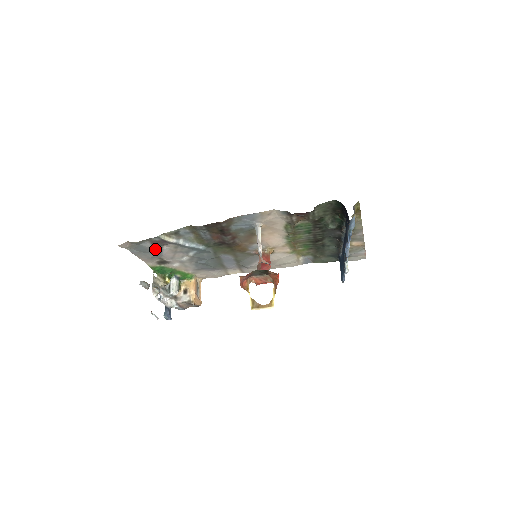
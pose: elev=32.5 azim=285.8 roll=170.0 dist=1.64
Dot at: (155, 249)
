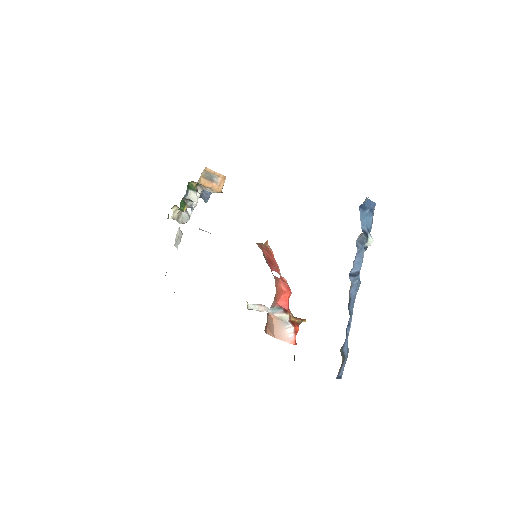
Dot at: occluded
